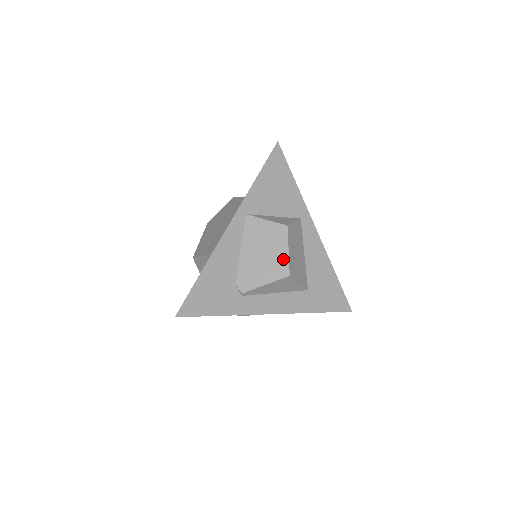
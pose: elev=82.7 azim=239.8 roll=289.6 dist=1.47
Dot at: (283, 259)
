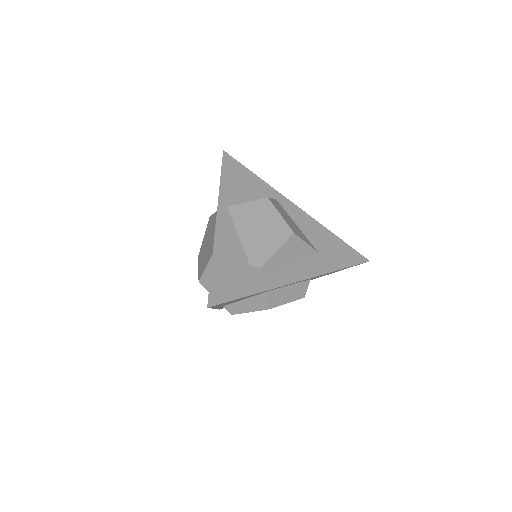
Dot at: (280, 223)
